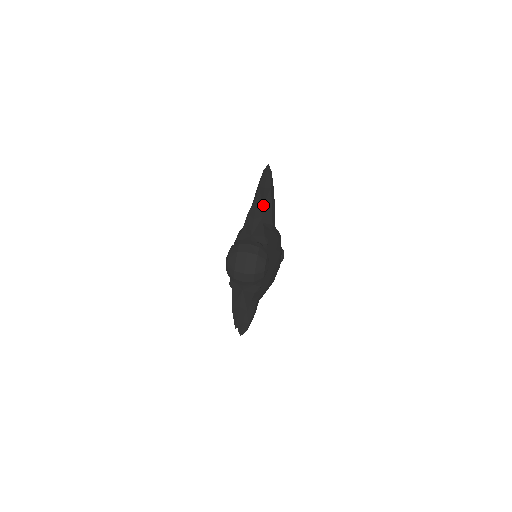
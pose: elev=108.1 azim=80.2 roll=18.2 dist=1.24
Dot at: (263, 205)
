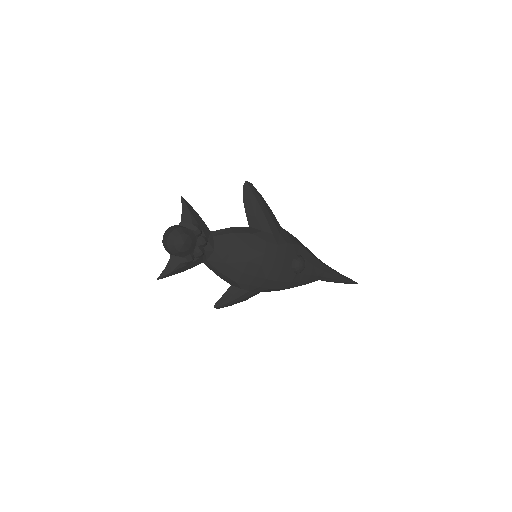
Dot at: (246, 213)
